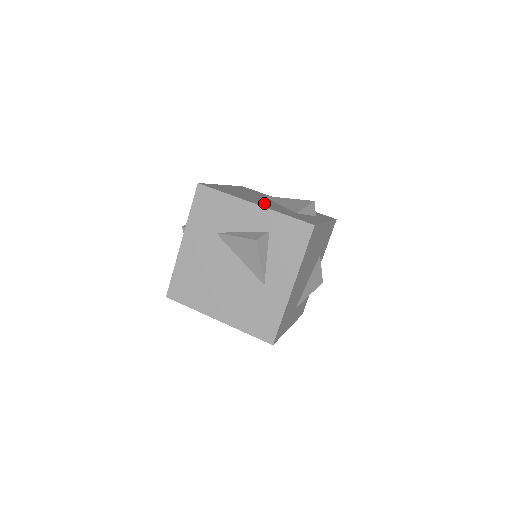
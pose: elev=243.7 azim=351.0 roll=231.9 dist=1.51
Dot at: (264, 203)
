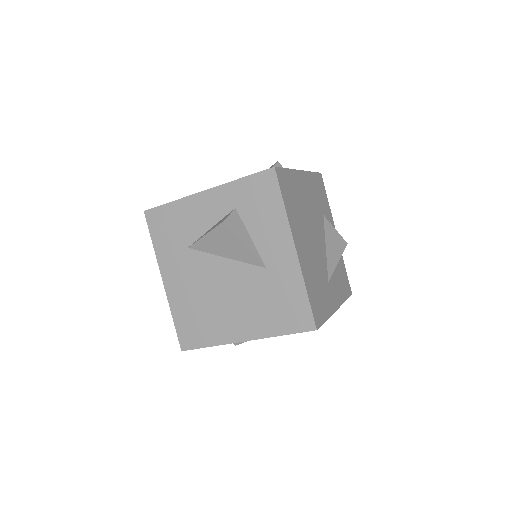
Dot at: occluded
